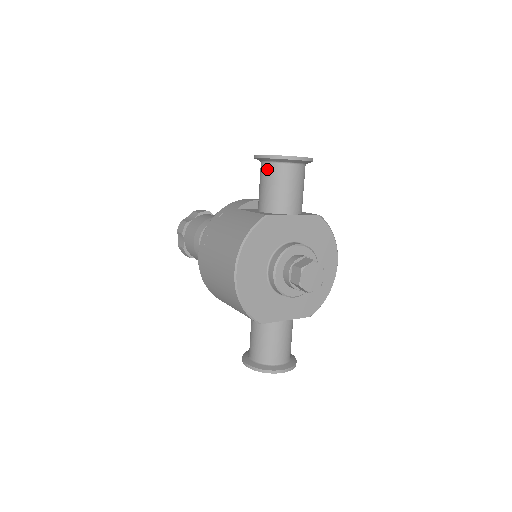
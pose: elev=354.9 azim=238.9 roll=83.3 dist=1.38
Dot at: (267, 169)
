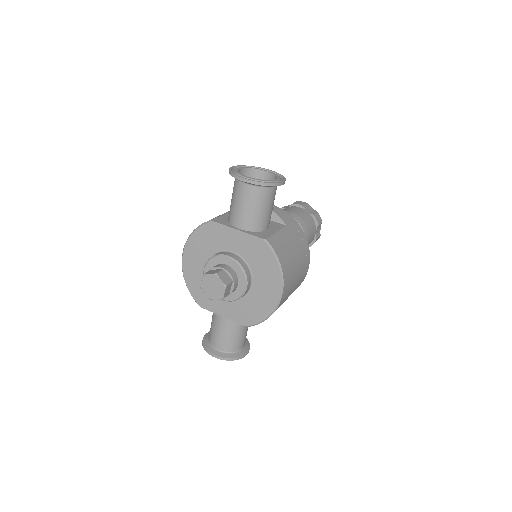
Dot at: occluded
